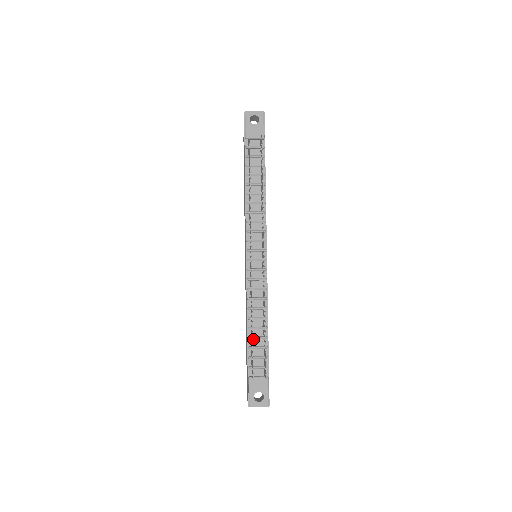
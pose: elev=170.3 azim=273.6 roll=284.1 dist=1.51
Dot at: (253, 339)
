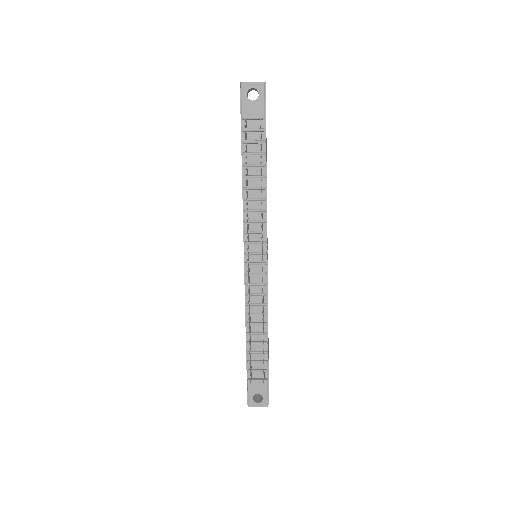
Dot at: (252, 344)
